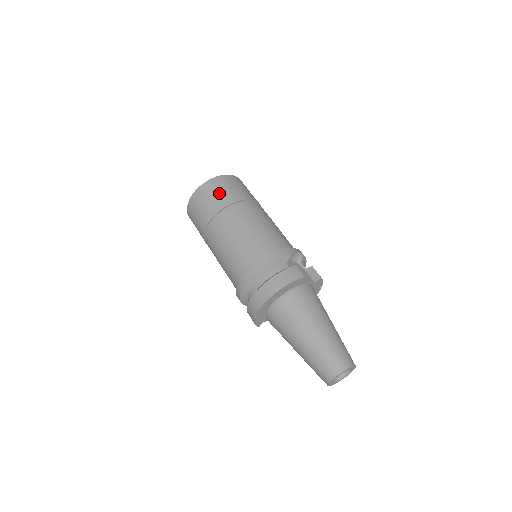
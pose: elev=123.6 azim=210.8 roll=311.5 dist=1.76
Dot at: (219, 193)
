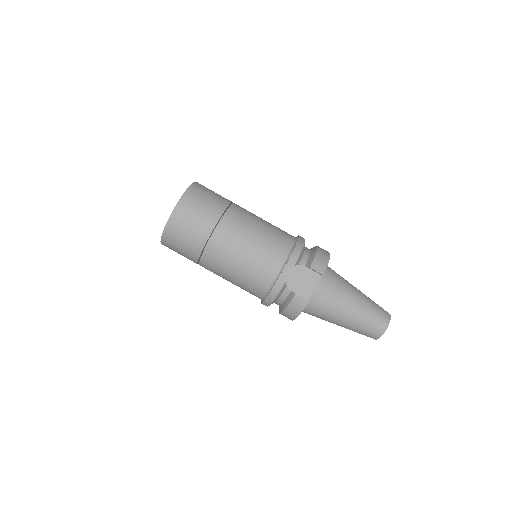
Dot at: (182, 247)
